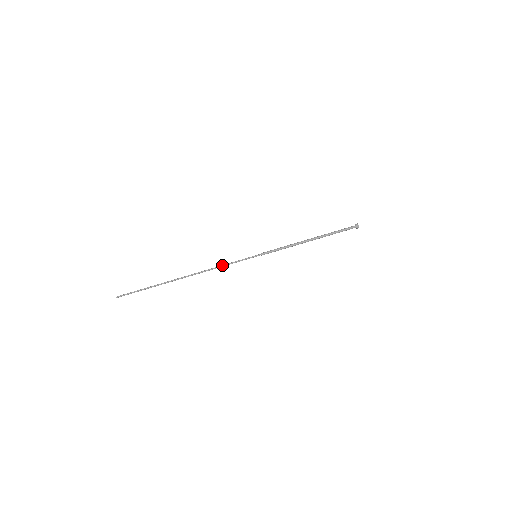
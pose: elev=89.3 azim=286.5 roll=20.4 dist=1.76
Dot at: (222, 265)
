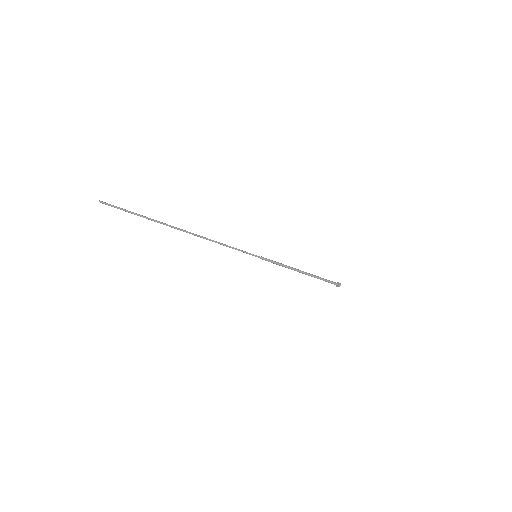
Dot at: (224, 245)
